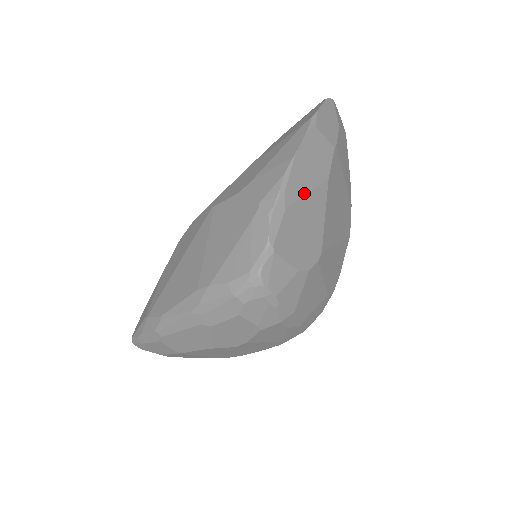
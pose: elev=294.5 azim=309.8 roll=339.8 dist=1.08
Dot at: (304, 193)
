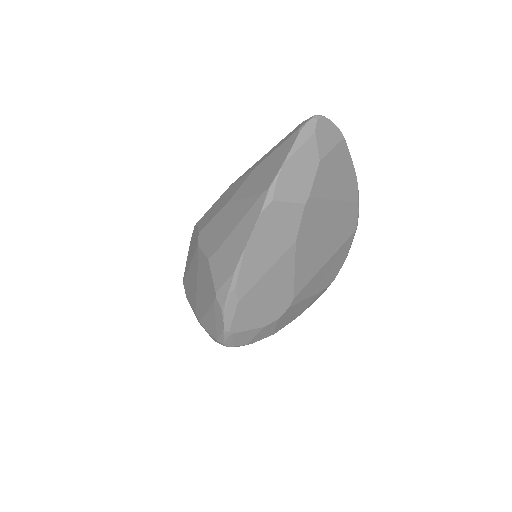
Dot at: (261, 275)
